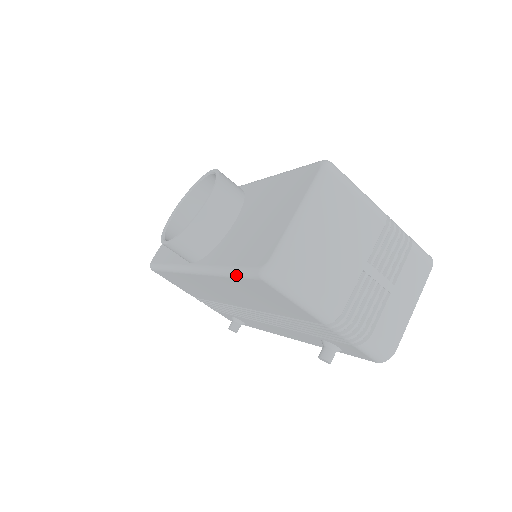
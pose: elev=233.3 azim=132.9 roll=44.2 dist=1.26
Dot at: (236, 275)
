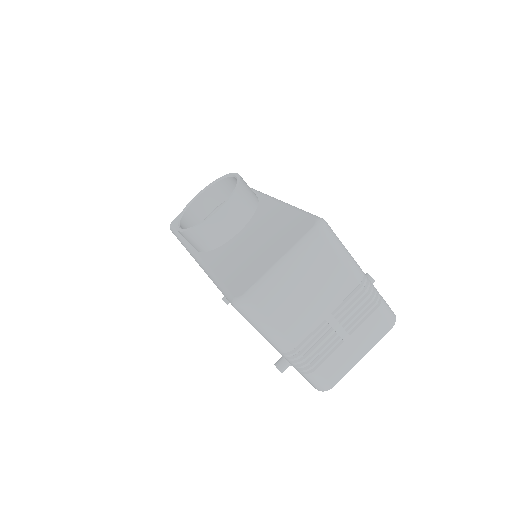
Dot at: (219, 289)
